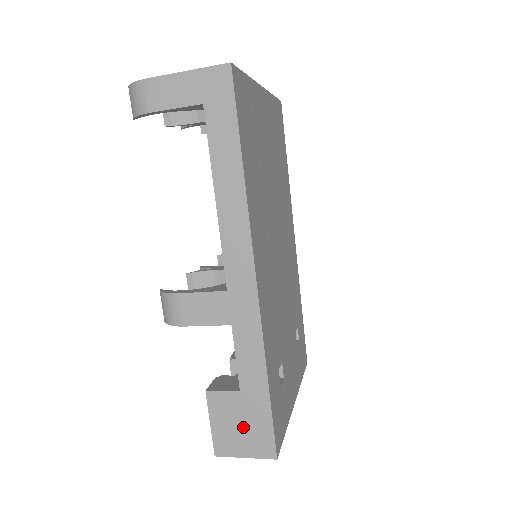
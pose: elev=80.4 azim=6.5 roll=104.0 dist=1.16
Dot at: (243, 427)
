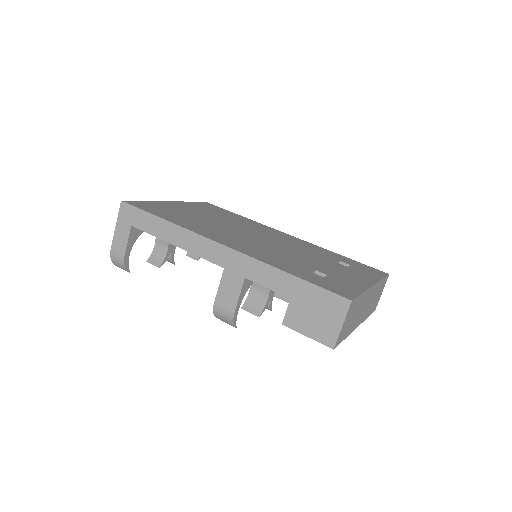
Dot at: (317, 312)
